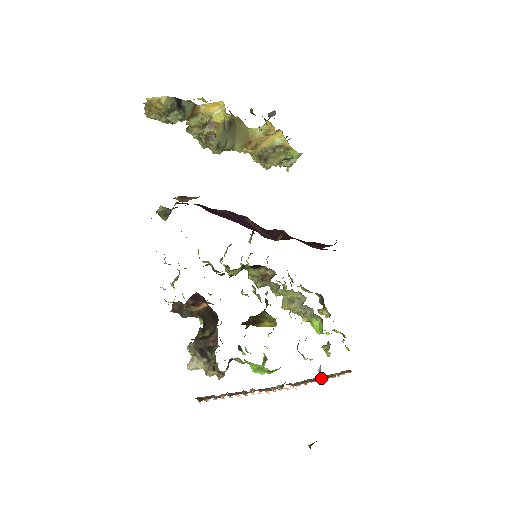
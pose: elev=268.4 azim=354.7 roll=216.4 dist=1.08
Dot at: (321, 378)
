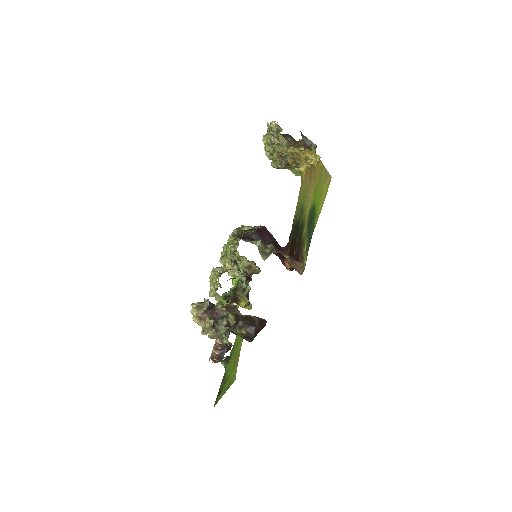
Dot at: occluded
